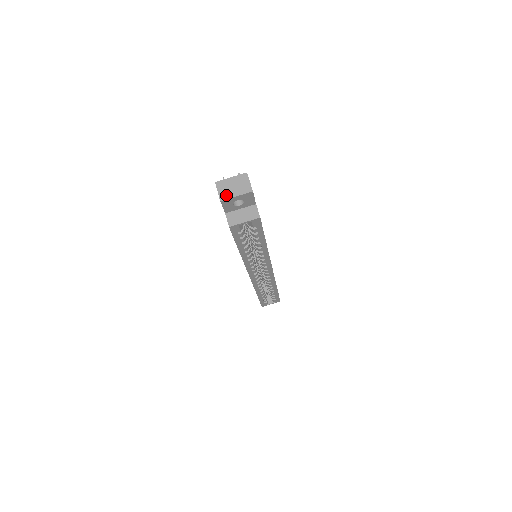
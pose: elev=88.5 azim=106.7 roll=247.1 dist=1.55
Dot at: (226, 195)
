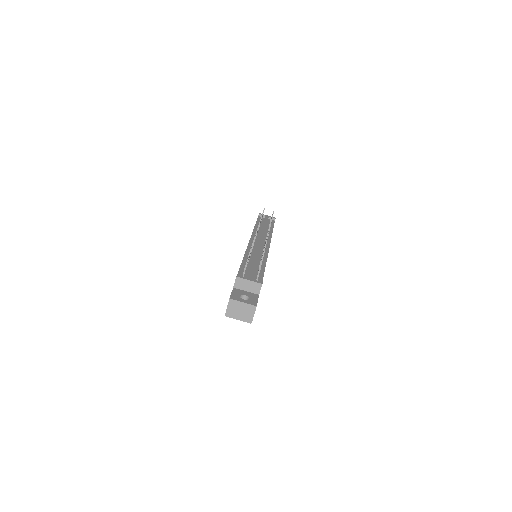
Dot at: (231, 313)
